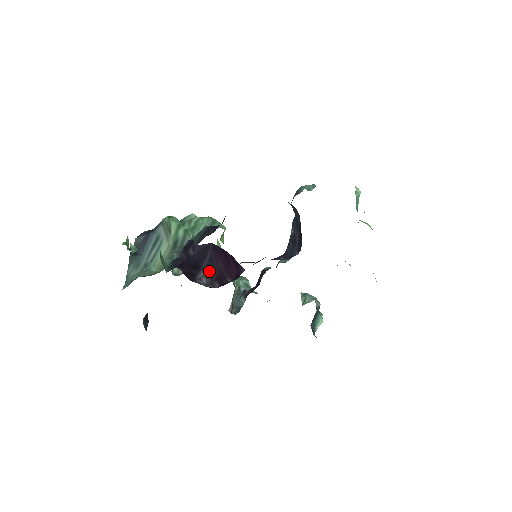
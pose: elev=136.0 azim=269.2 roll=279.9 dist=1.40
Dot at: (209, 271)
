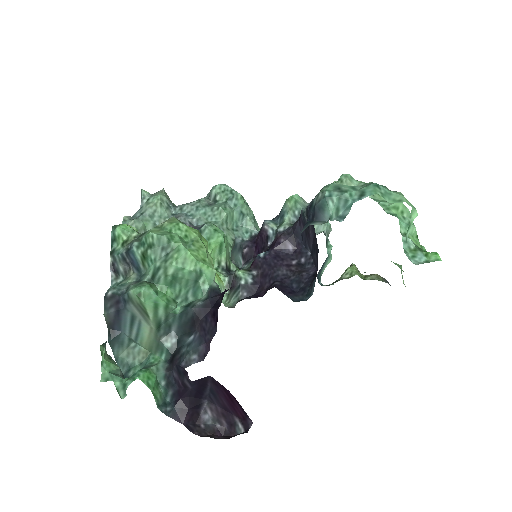
Dot at: (212, 402)
